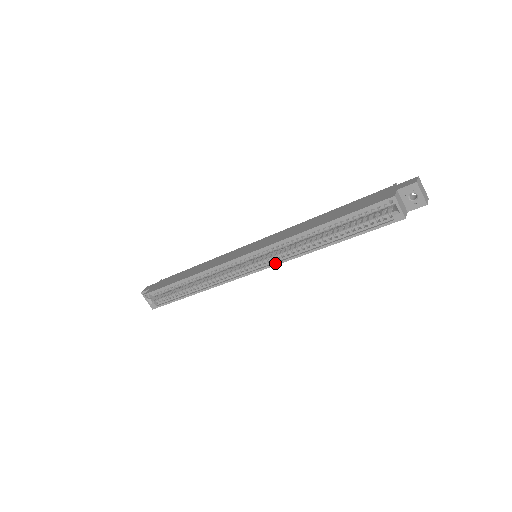
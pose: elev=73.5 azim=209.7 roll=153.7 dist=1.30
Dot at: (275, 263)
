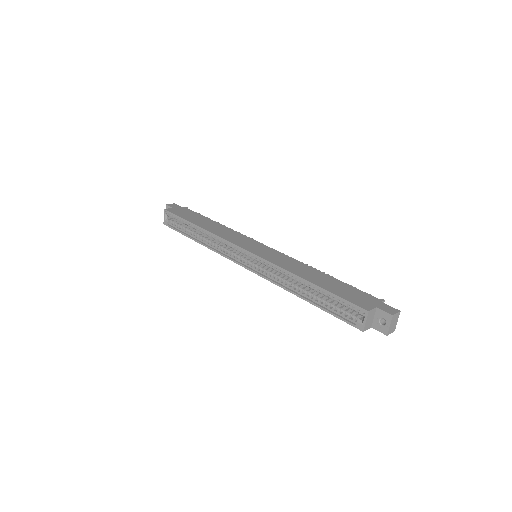
Dot at: (261, 275)
